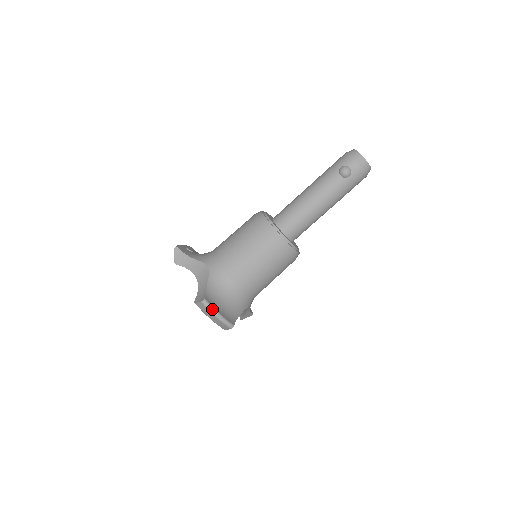
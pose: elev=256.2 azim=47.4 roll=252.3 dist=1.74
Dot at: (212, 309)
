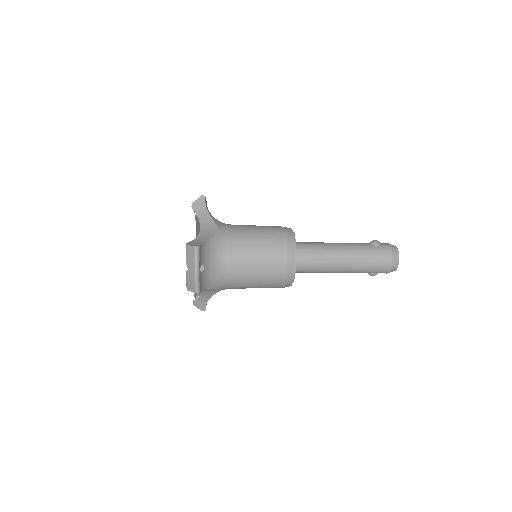
Dot at: occluded
